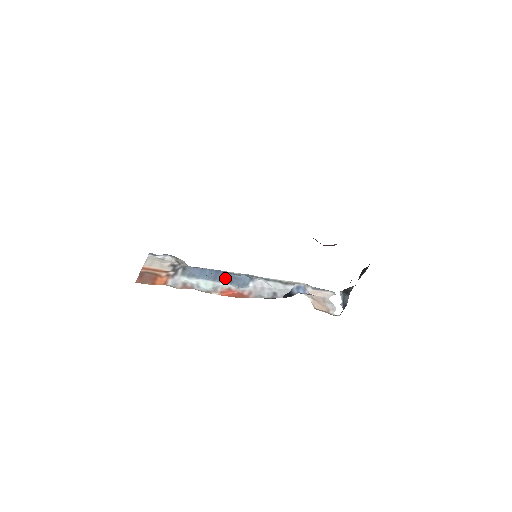
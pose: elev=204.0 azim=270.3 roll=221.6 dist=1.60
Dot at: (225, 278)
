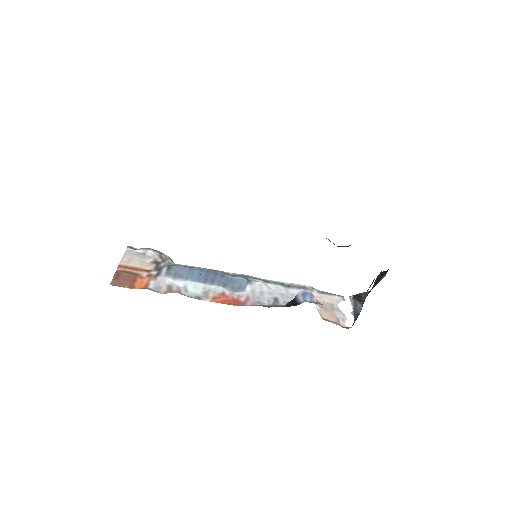
Dot at: (218, 280)
